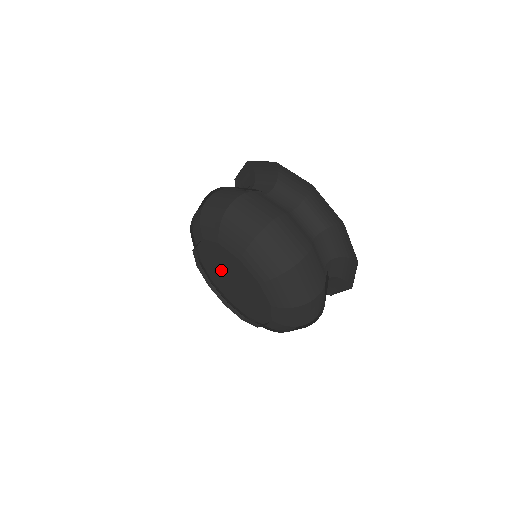
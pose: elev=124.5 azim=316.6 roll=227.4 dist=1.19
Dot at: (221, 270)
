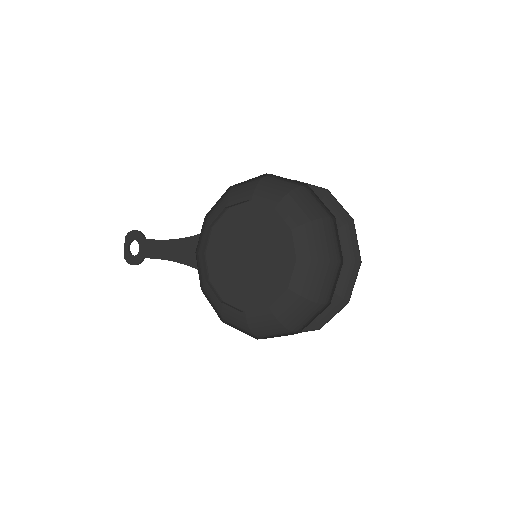
Dot at: (241, 240)
